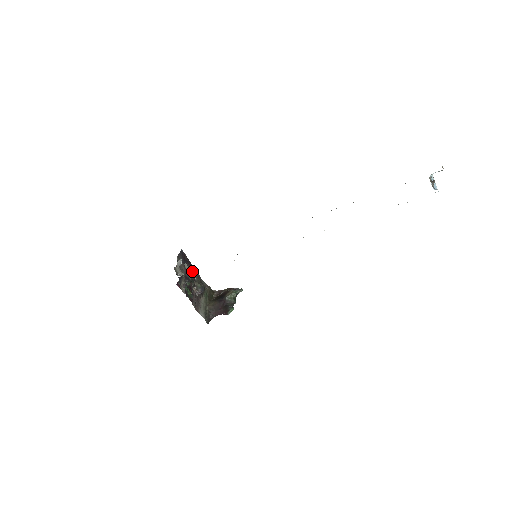
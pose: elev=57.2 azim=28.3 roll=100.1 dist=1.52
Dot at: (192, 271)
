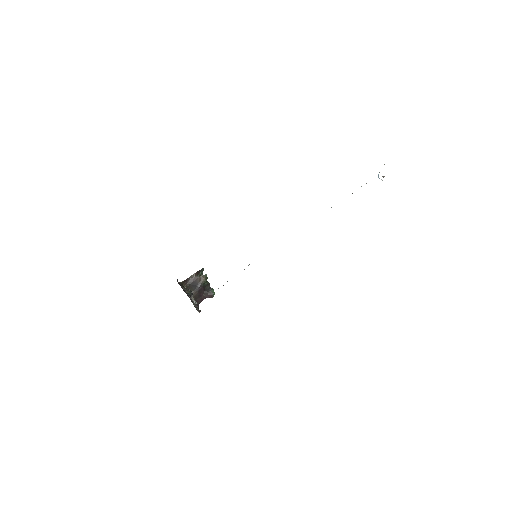
Dot at: occluded
